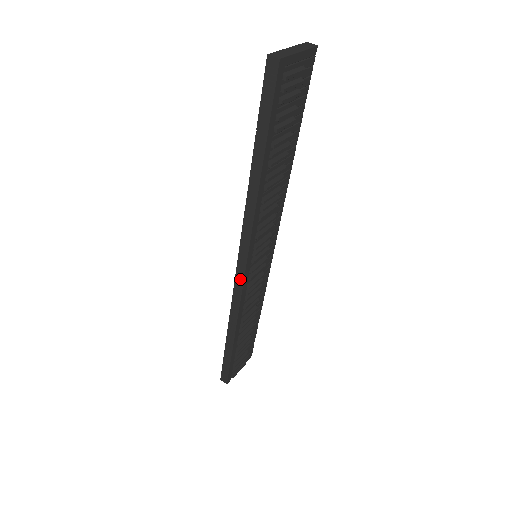
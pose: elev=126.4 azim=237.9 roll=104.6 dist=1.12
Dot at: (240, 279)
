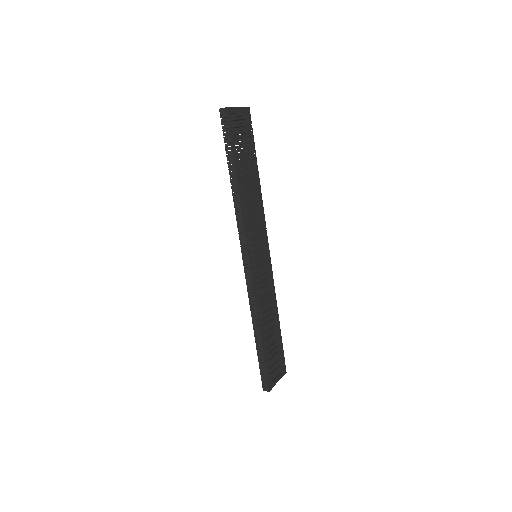
Dot at: (248, 271)
